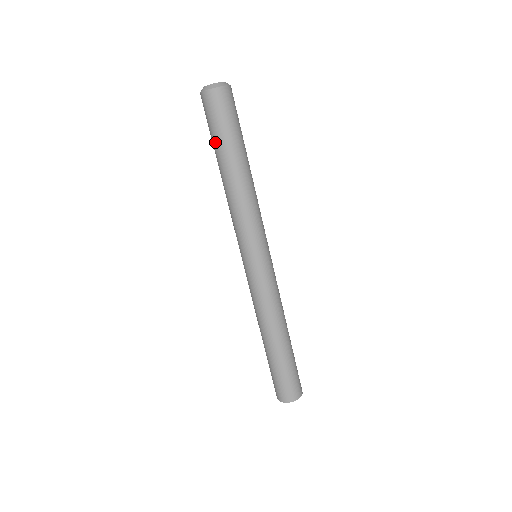
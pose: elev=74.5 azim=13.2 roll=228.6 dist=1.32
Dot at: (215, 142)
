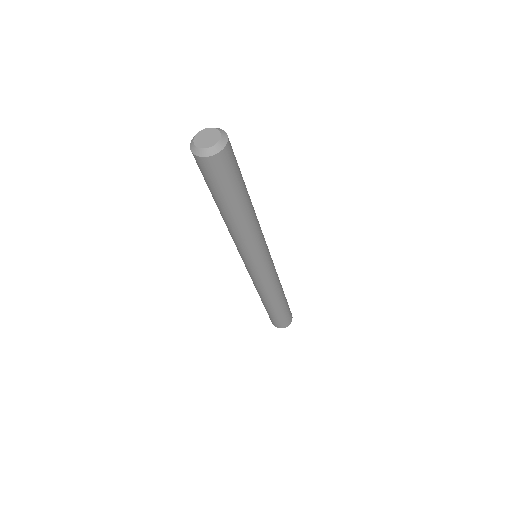
Dot at: occluded
